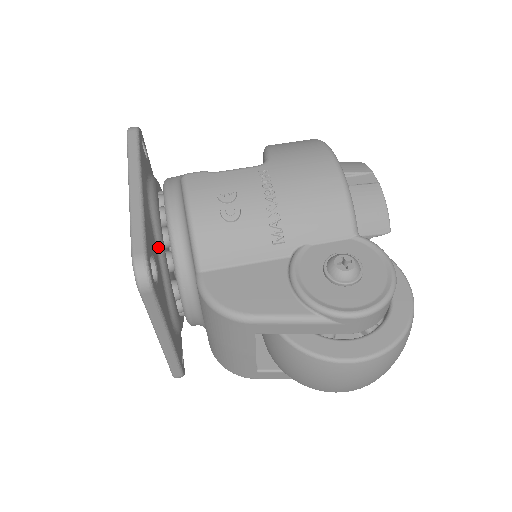
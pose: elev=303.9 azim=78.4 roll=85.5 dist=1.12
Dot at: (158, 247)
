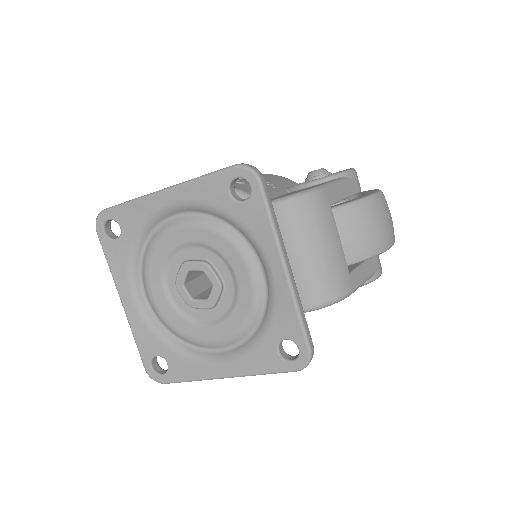
Dot at: occluded
